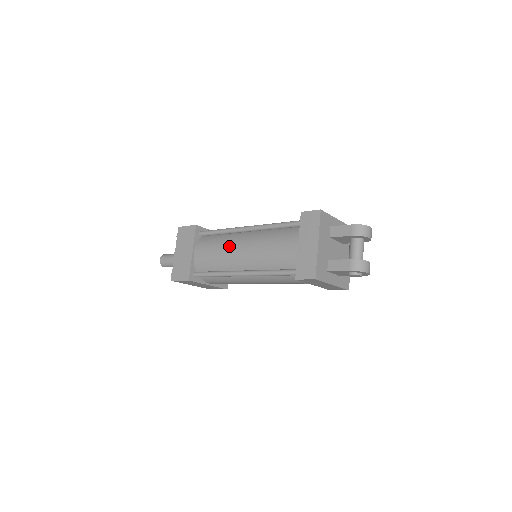
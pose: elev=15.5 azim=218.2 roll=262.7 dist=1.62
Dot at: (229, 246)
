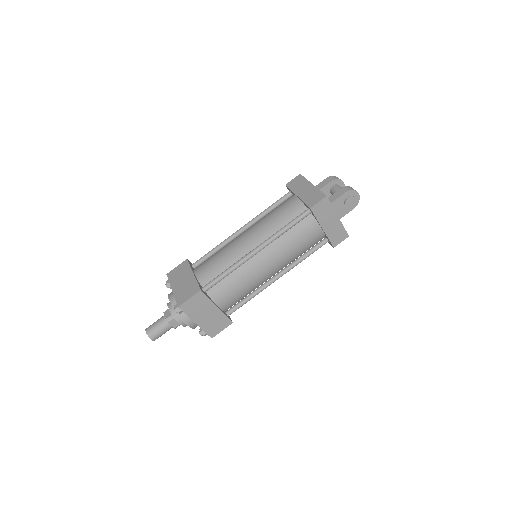
Dot at: (232, 244)
